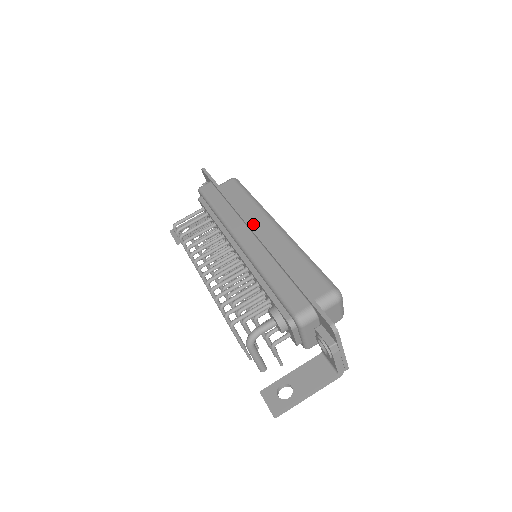
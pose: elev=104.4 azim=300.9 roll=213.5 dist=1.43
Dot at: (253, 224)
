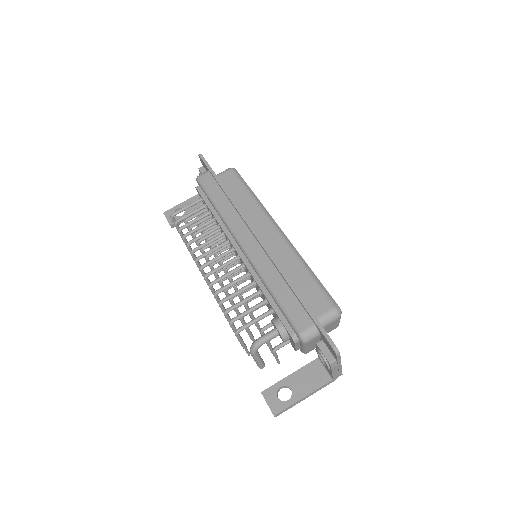
Dot at: (255, 226)
